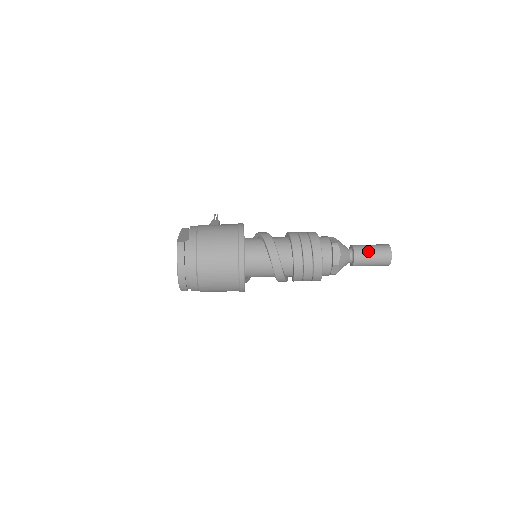
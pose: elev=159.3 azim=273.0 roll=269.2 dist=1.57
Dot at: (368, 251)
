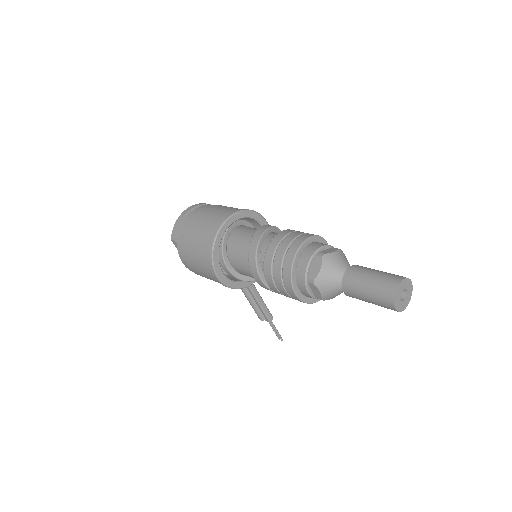
Dot at: (373, 269)
